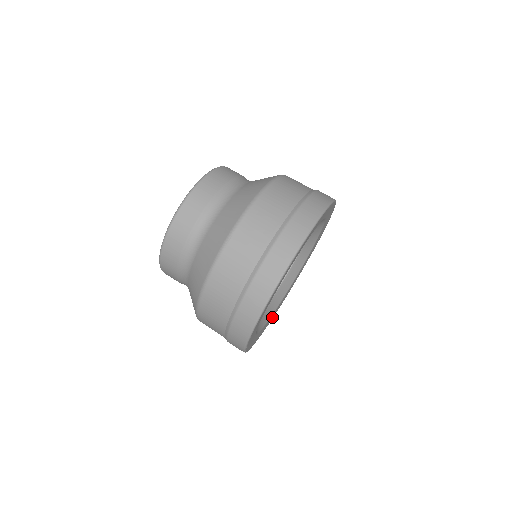
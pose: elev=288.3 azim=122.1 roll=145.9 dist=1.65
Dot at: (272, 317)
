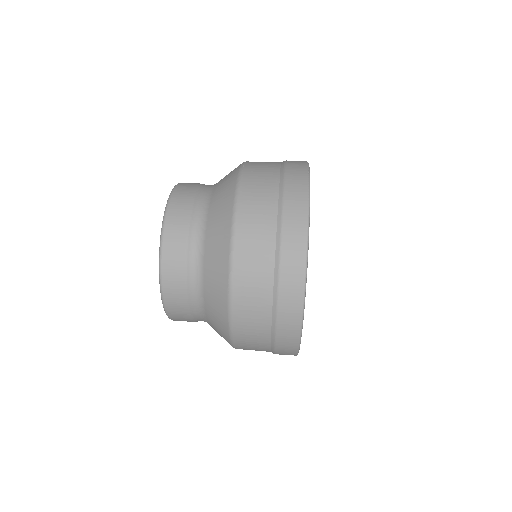
Dot at: occluded
